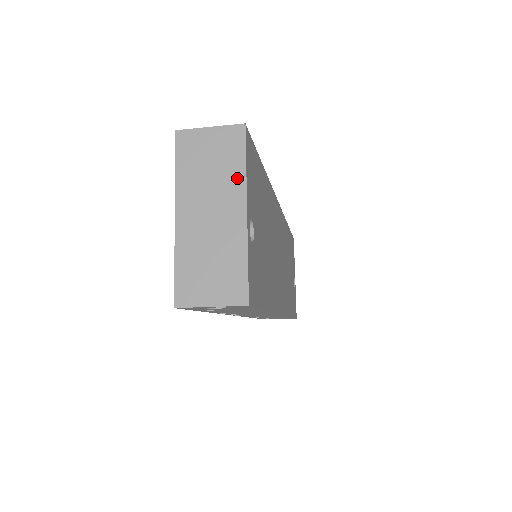
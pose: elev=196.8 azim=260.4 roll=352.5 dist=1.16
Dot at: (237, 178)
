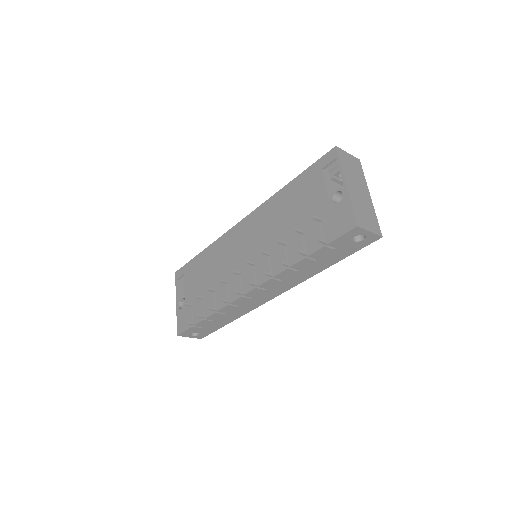
Dot at: (363, 180)
